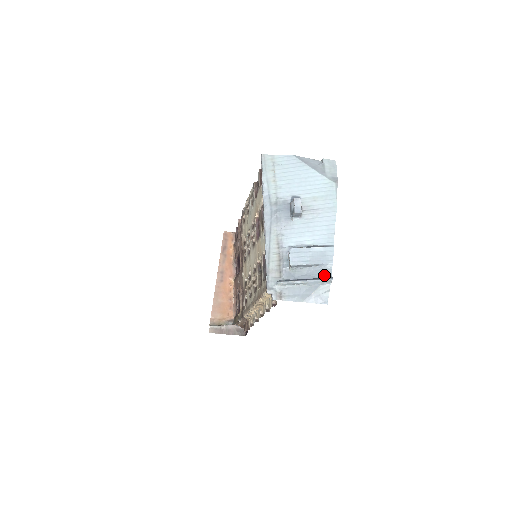
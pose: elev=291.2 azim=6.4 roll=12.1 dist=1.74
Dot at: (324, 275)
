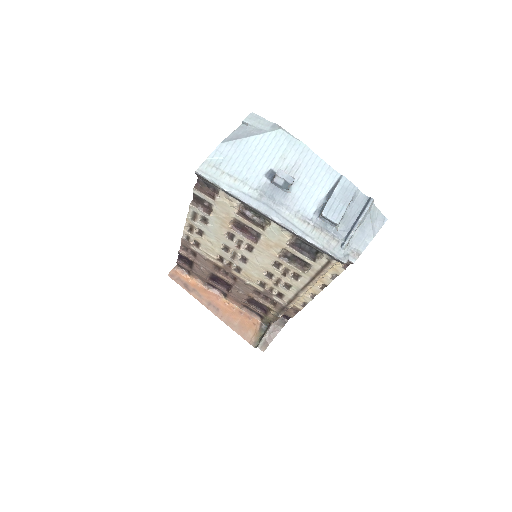
Dot at: (362, 203)
